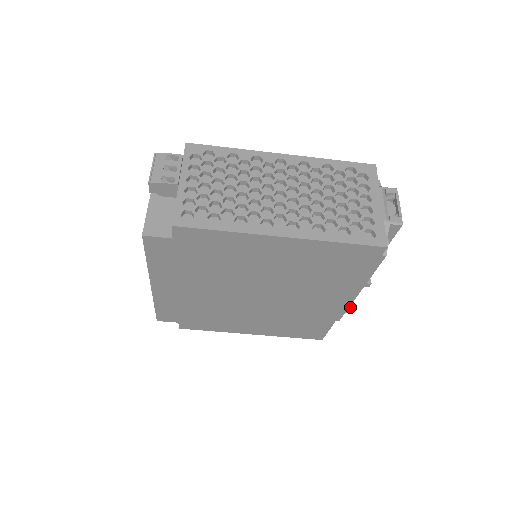
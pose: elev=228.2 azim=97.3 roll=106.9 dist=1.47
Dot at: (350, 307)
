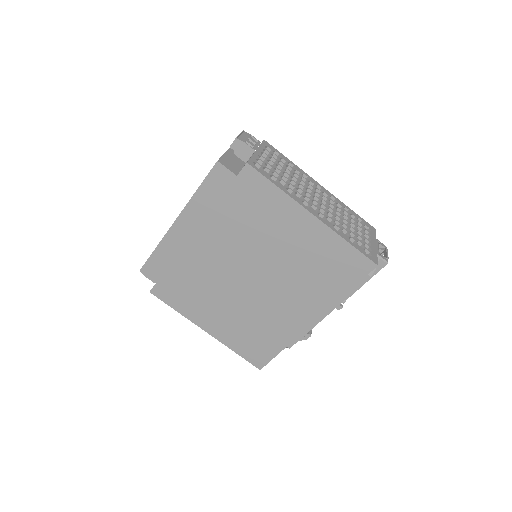
Dot at: (307, 336)
